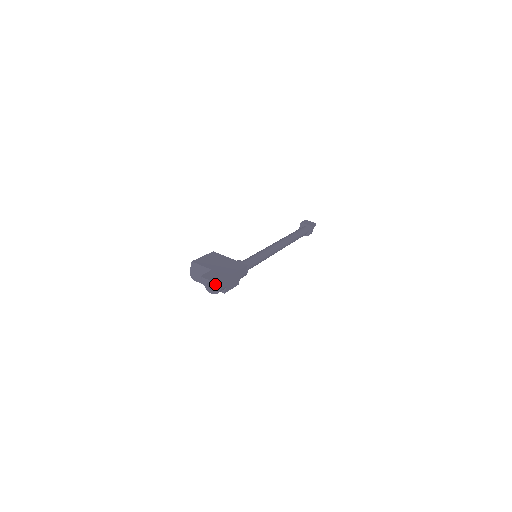
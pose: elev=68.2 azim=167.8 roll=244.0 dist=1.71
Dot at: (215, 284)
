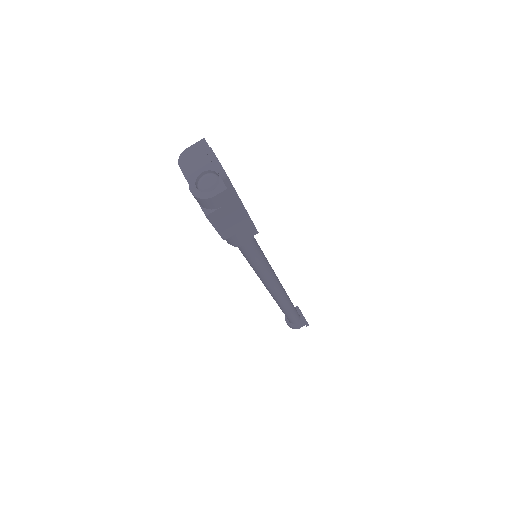
Dot at: (221, 172)
